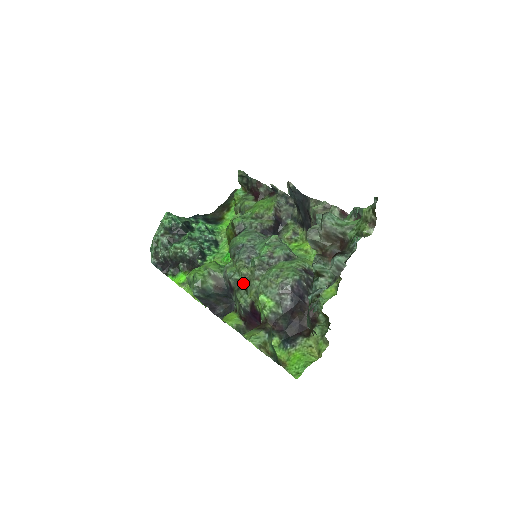
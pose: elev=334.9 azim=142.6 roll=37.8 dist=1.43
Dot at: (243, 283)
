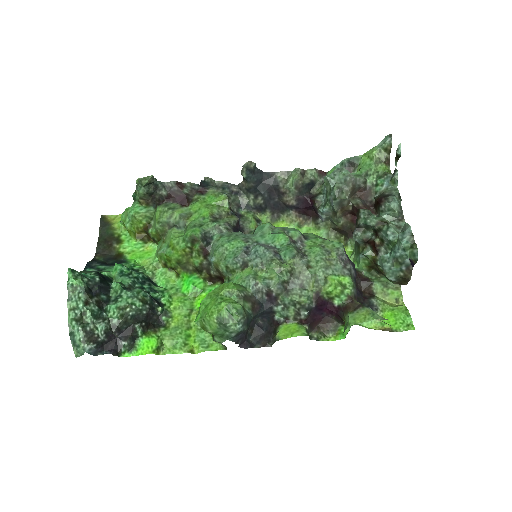
Dot at: (292, 281)
